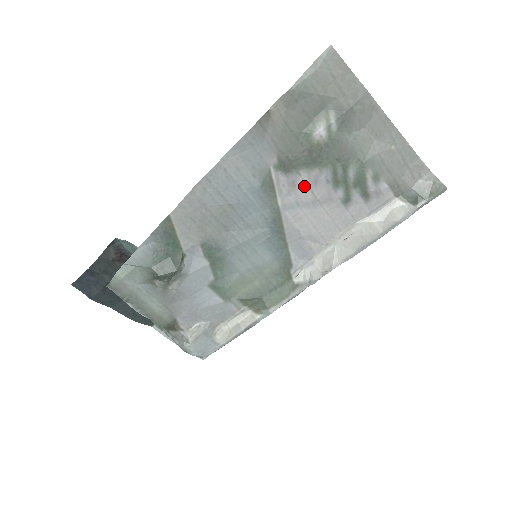
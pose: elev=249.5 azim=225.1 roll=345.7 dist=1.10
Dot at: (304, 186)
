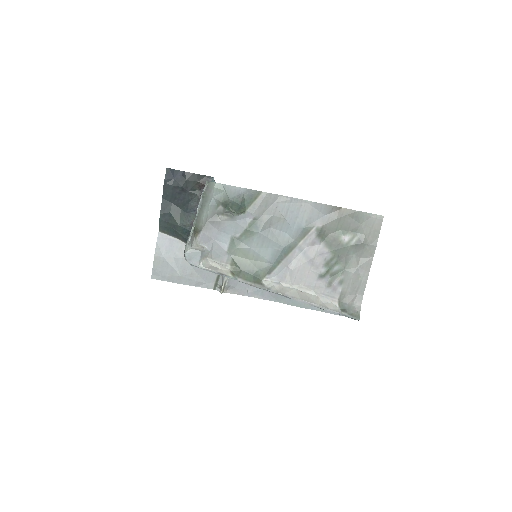
Dot at: (316, 249)
